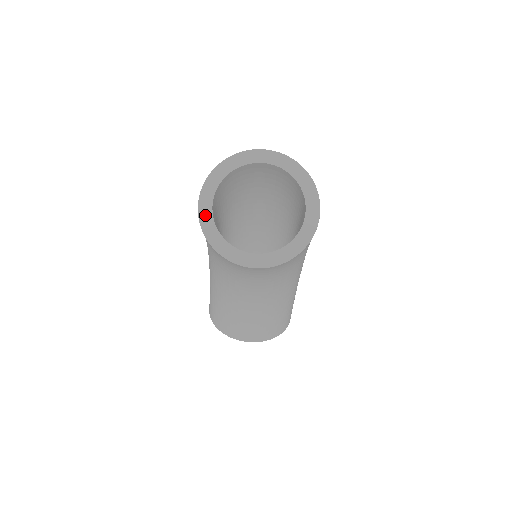
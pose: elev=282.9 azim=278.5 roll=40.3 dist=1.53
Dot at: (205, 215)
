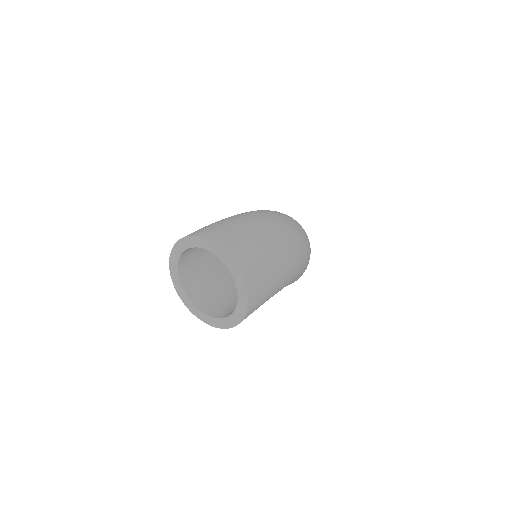
Dot at: (174, 259)
